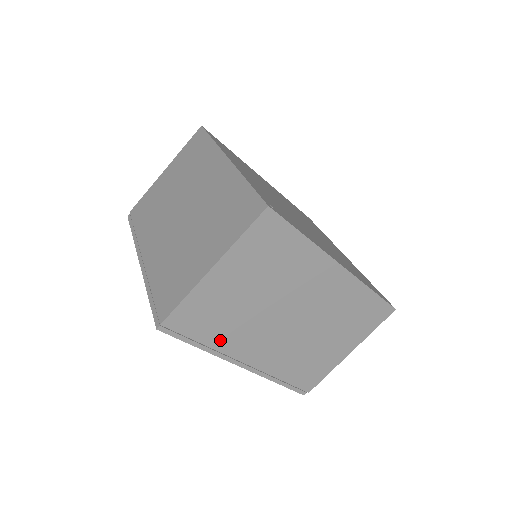
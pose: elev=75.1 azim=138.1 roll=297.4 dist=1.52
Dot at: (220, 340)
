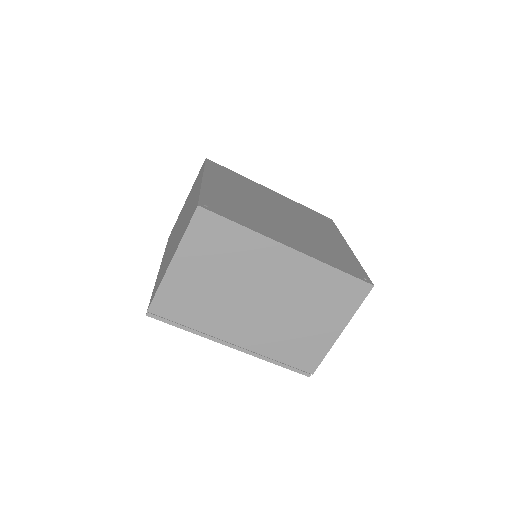
Dot at: (202, 323)
